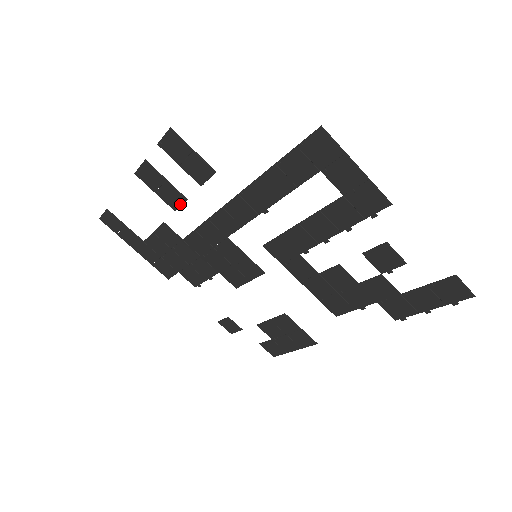
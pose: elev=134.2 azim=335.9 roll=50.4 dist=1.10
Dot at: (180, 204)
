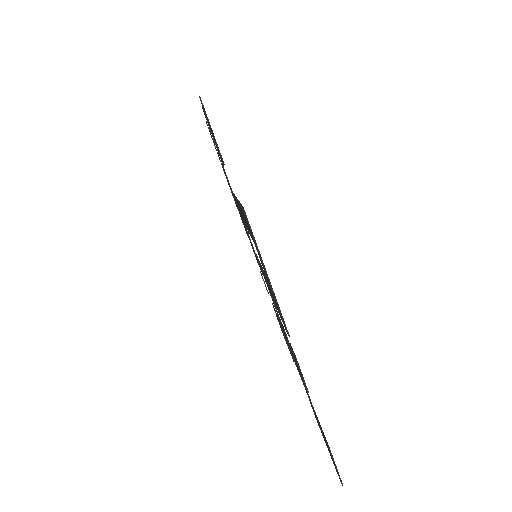
Dot at: (222, 164)
